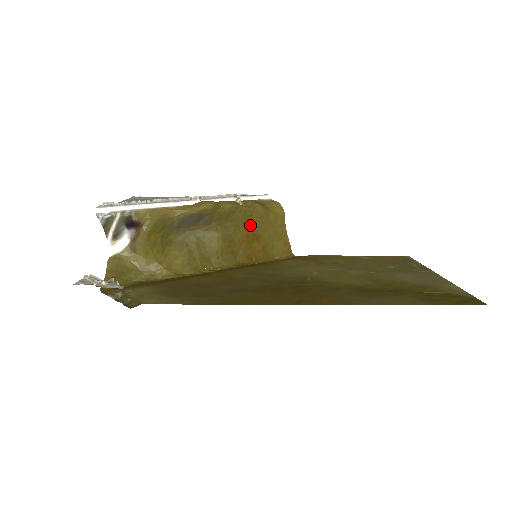
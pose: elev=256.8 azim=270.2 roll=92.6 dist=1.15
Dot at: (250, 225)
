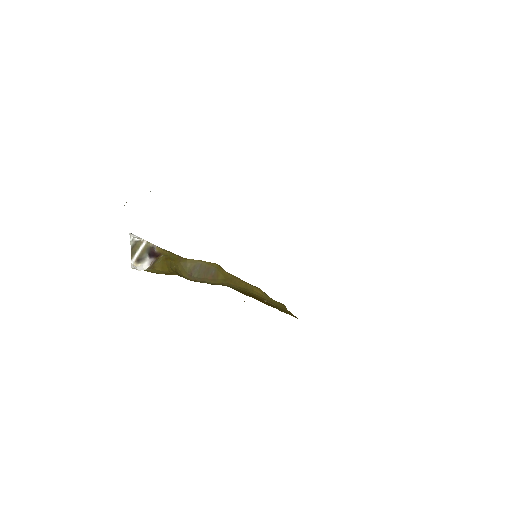
Dot at: (253, 294)
